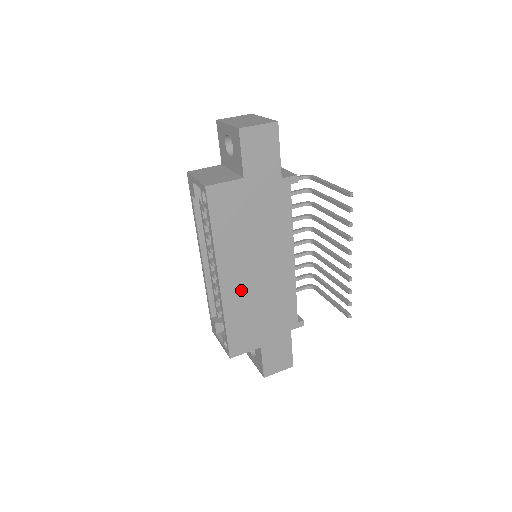
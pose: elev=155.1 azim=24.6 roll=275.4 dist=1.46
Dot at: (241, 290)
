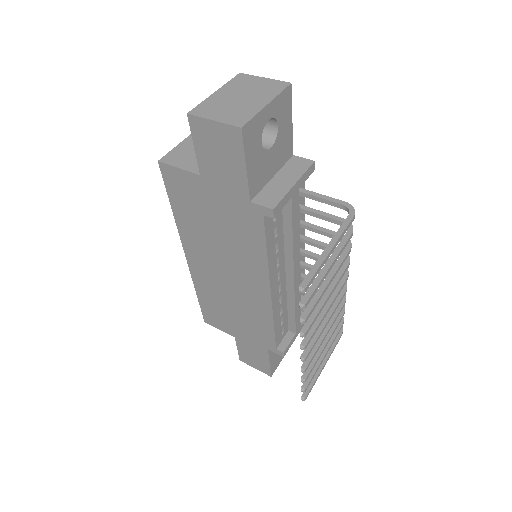
Dot at: (210, 279)
